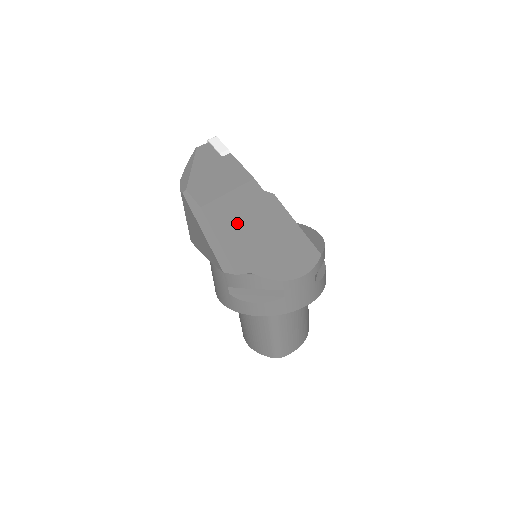
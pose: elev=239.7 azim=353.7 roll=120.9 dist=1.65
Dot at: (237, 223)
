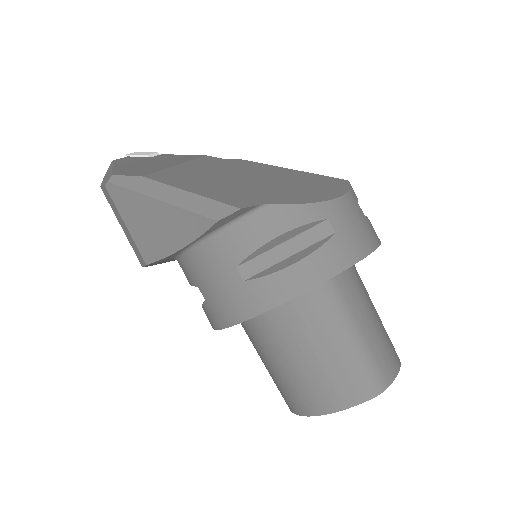
Dot at: (207, 178)
